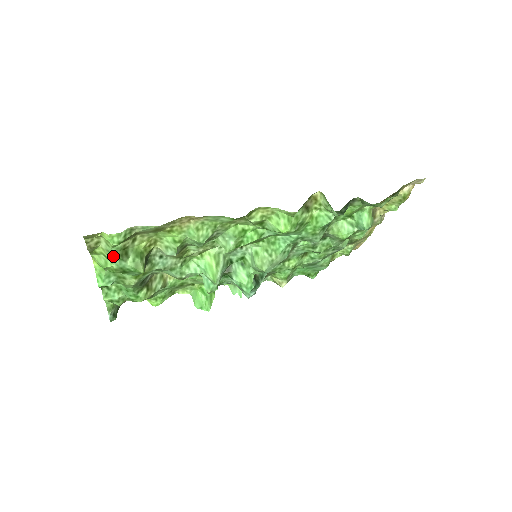
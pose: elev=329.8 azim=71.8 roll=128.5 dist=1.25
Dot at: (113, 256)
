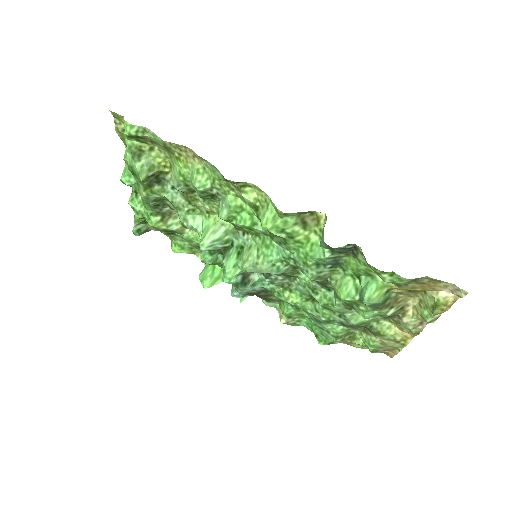
Dot at: (128, 149)
